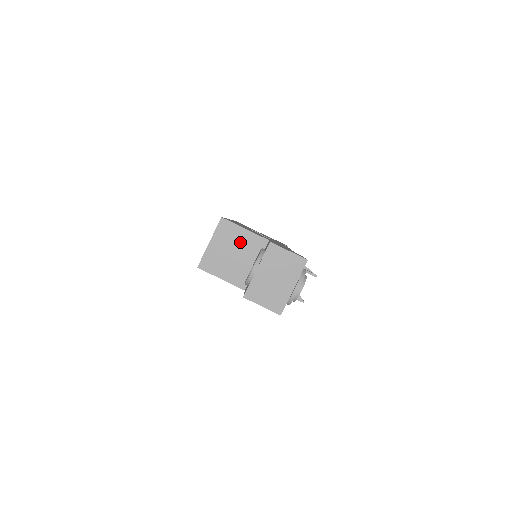
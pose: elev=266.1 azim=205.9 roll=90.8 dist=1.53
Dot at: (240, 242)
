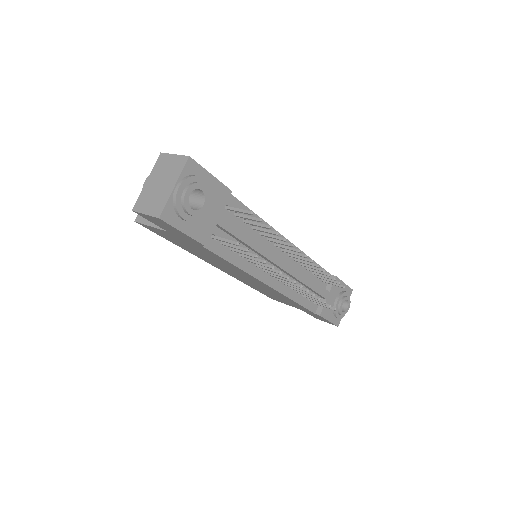
Dot at: occluded
